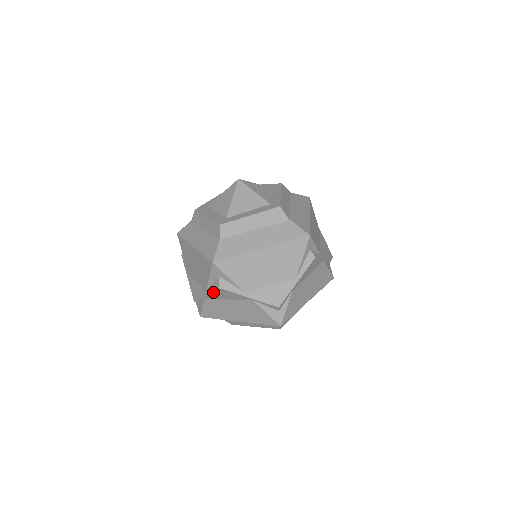
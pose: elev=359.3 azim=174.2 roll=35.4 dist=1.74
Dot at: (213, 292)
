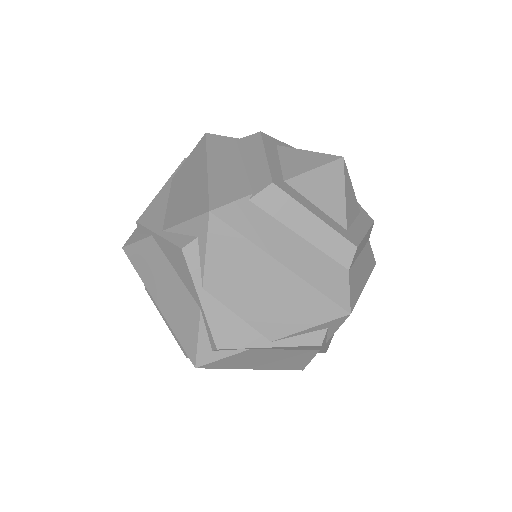
Dot at: (295, 346)
